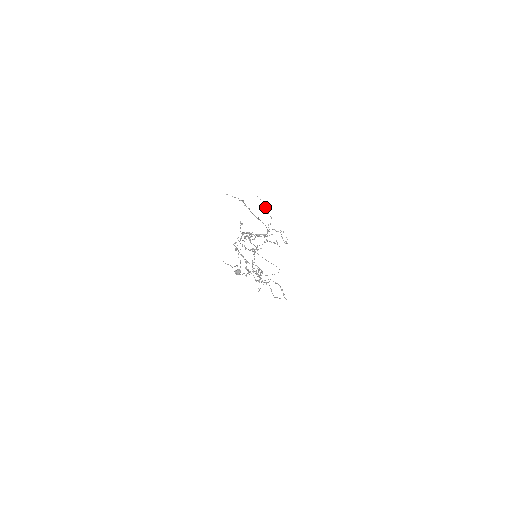
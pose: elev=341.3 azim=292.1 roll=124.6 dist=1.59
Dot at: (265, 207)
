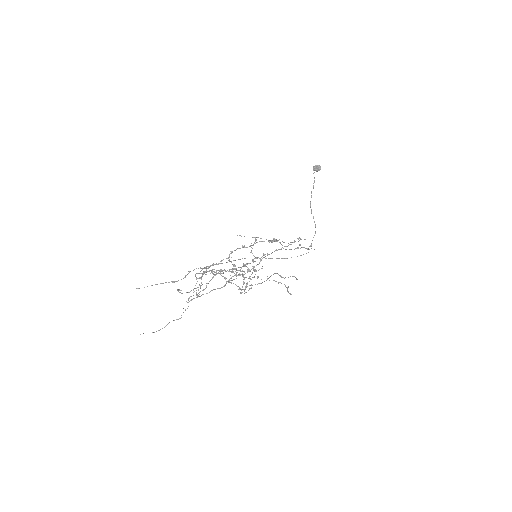
Dot at: (257, 237)
